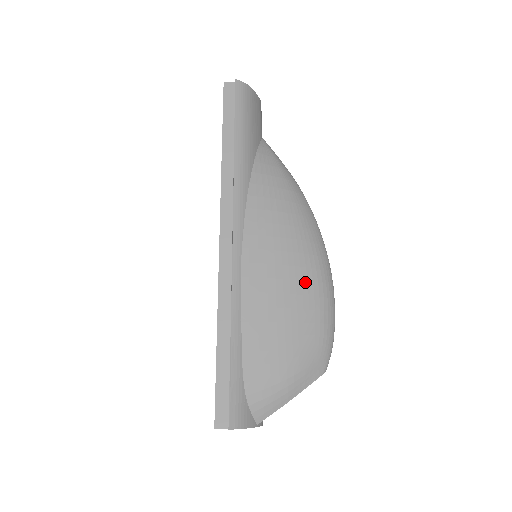
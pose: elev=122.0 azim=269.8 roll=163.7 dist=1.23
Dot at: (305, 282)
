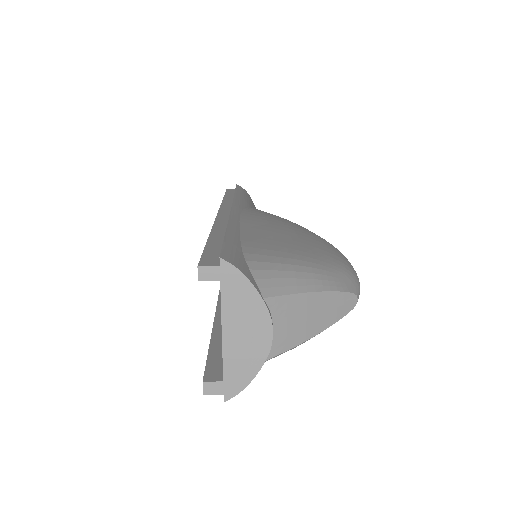
Dot at: (312, 236)
